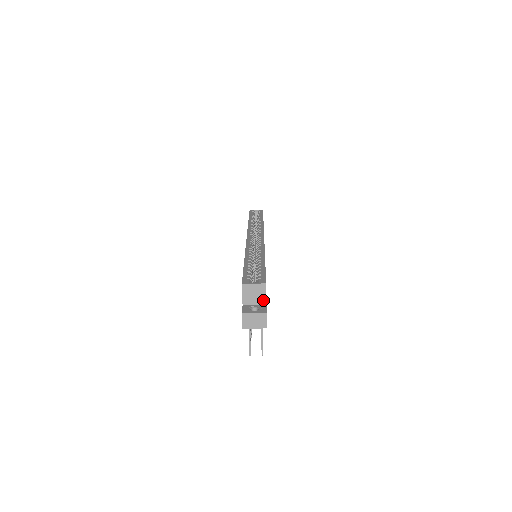
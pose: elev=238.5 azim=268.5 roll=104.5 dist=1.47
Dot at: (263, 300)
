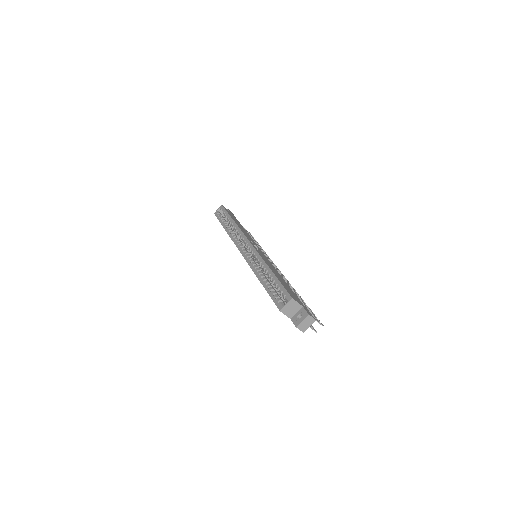
Dot at: (299, 306)
